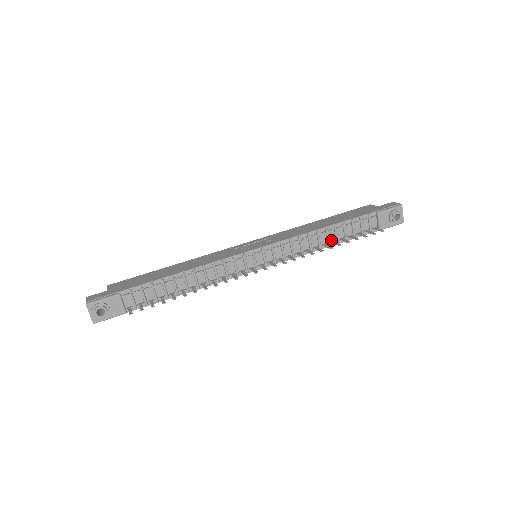
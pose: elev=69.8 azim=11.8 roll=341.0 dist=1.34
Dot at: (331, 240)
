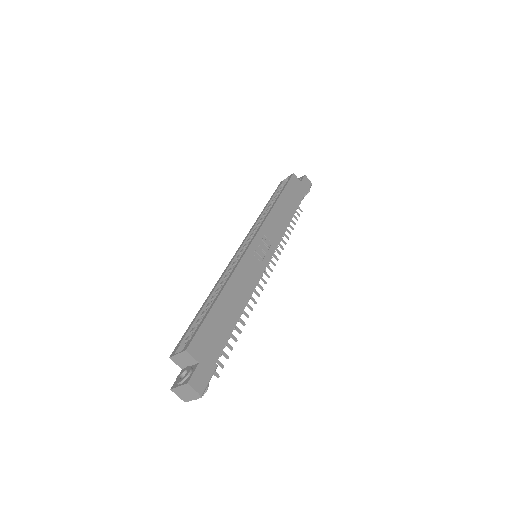
Dot at: occluded
